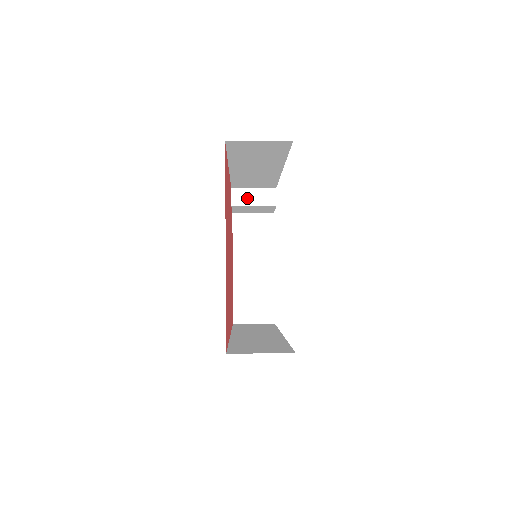
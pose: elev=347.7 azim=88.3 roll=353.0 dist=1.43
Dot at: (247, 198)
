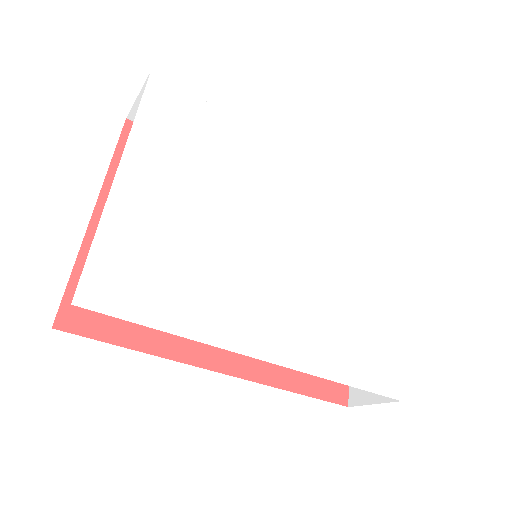
Dot at: occluded
